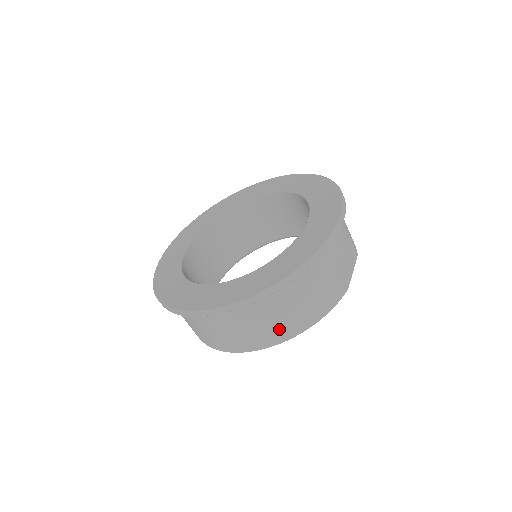
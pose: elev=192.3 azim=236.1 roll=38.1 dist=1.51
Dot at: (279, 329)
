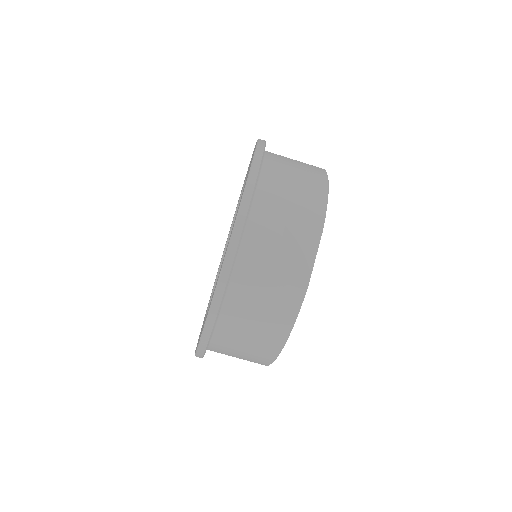
Dot at: (258, 353)
